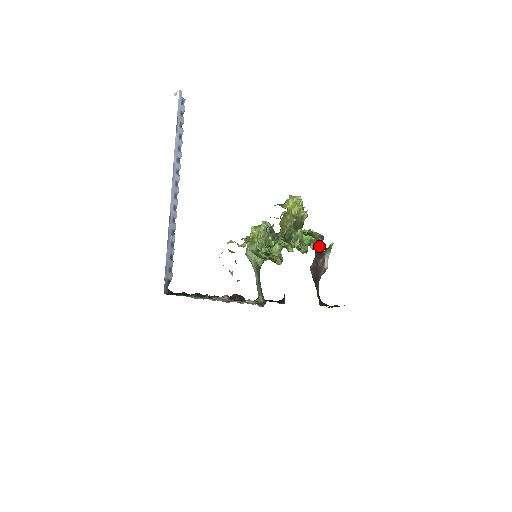
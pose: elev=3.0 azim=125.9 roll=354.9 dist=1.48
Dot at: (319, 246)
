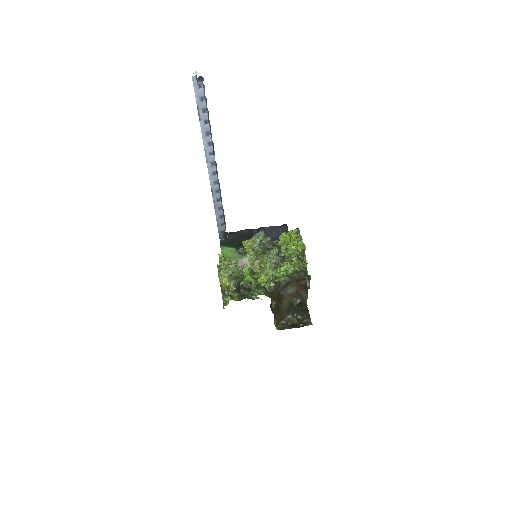
Dot at: (291, 279)
